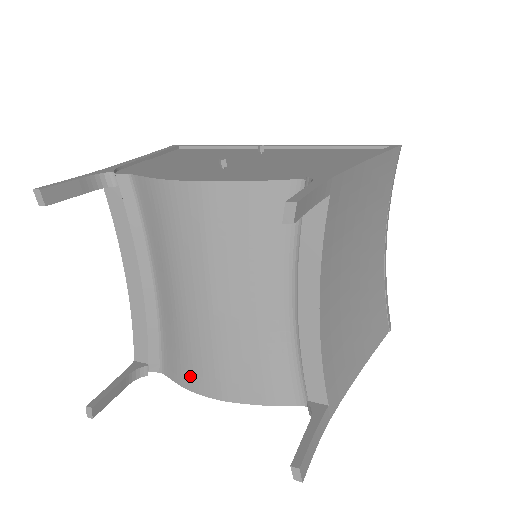
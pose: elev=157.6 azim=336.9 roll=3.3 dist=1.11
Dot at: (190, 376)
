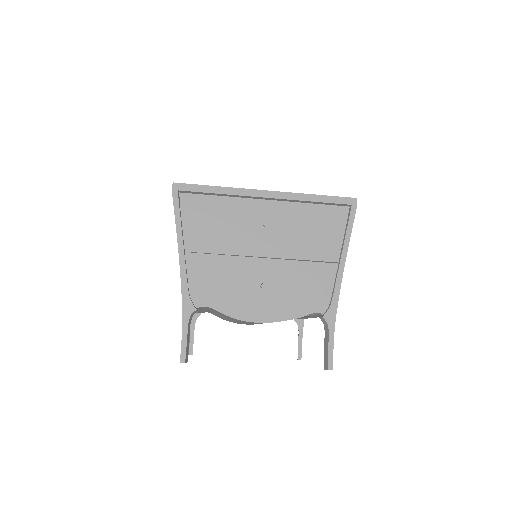
Dot at: (233, 322)
